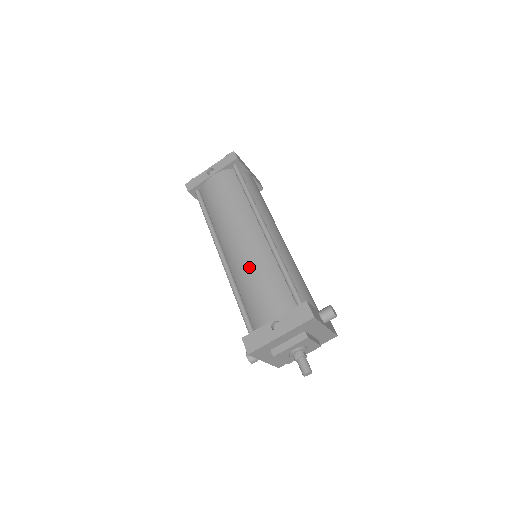
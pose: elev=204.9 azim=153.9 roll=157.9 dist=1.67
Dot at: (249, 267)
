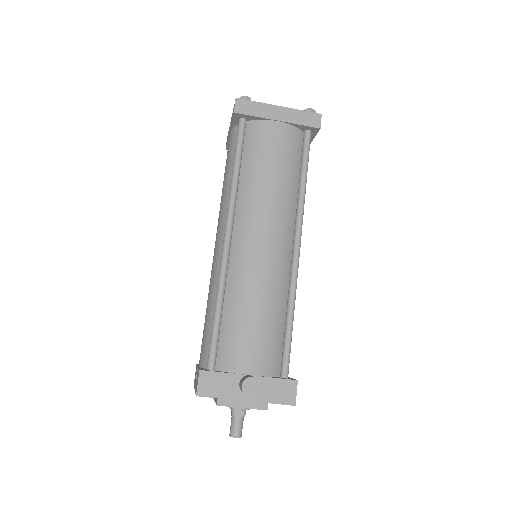
Dot at: (209, 287)
